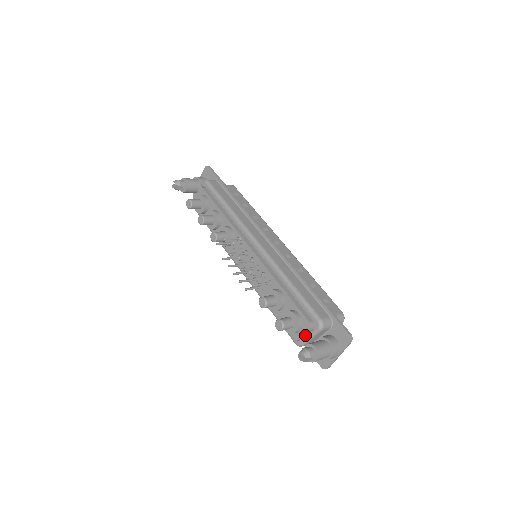
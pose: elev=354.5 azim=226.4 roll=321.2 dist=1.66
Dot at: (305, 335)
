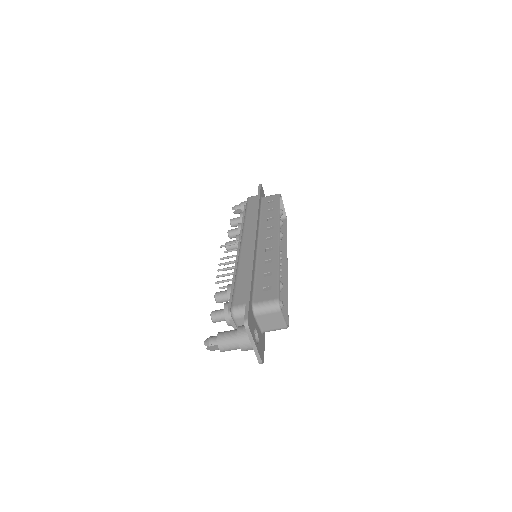
Dot at: occluded
